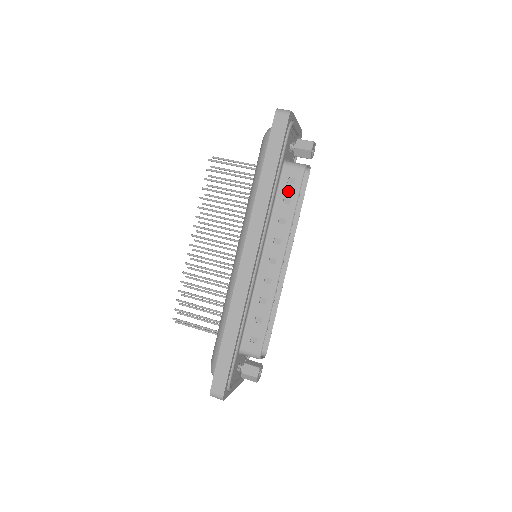
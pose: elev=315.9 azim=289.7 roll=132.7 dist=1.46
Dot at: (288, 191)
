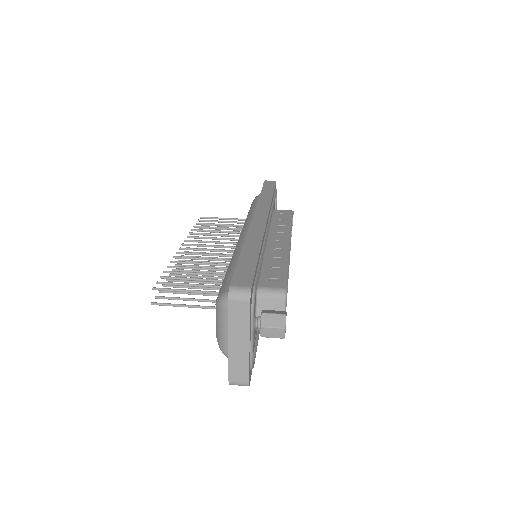
Dot at: (282, 217)
